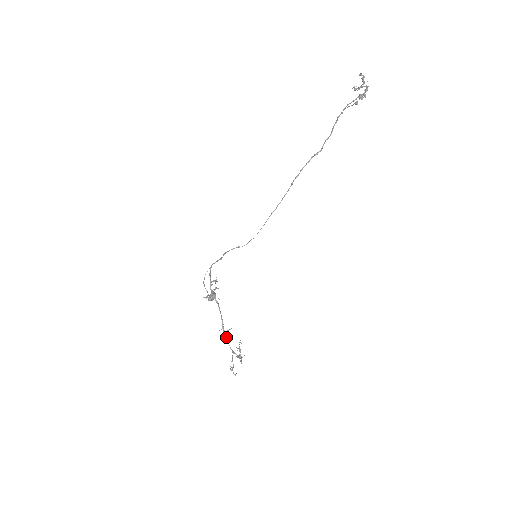
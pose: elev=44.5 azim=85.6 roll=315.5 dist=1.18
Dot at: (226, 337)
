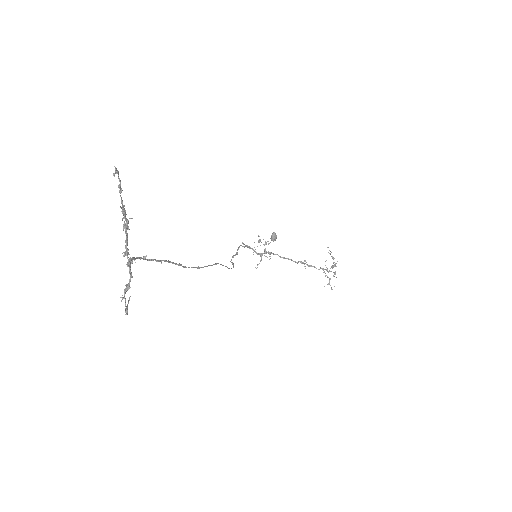
Dot at: occluded
